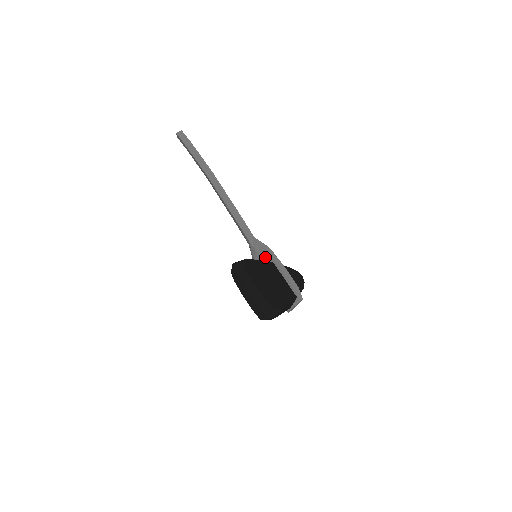
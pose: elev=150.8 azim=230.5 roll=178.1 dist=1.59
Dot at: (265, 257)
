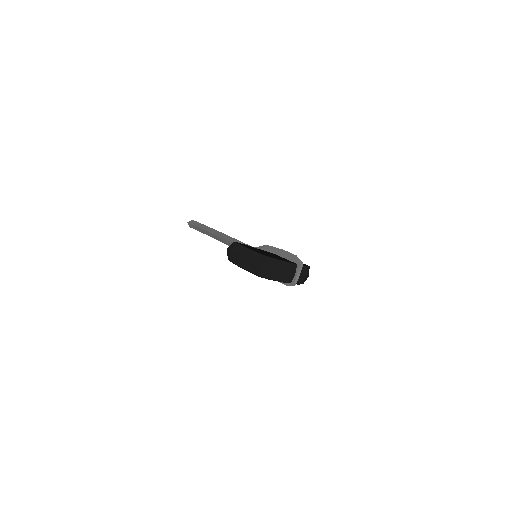
Dot at: occluded
